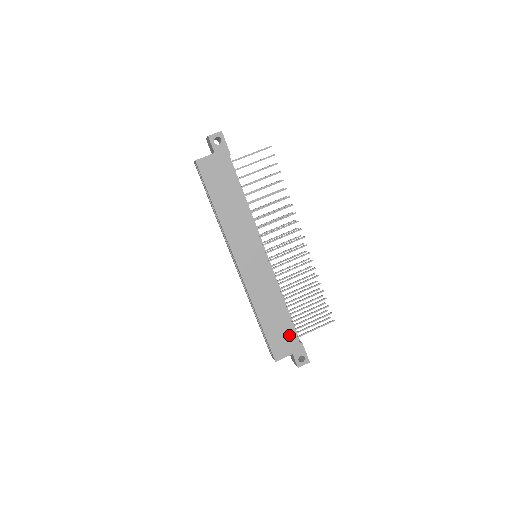
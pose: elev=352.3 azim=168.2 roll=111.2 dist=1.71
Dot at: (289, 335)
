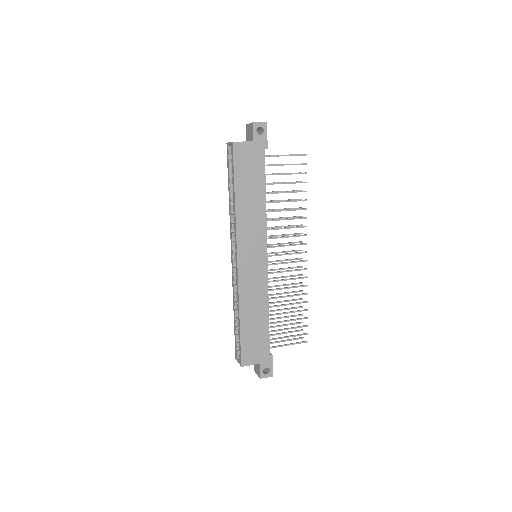
Dot at: (263, 344)
